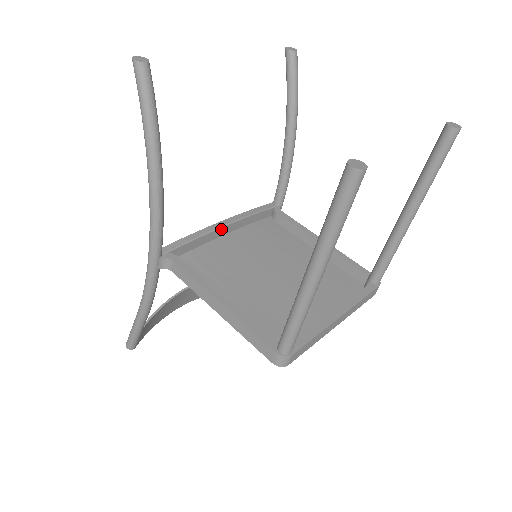
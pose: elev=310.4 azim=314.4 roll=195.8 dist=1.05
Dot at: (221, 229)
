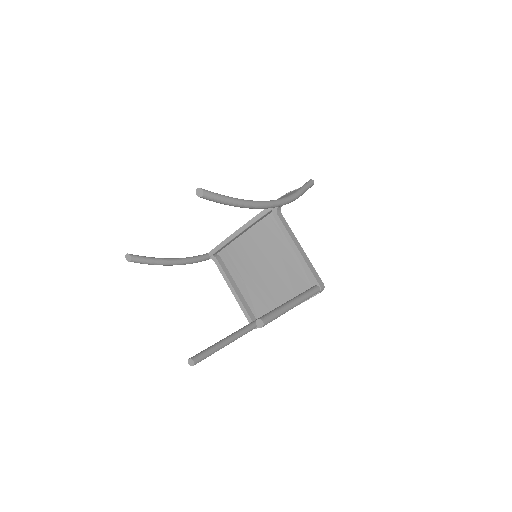
Dot at: (237, 236)
